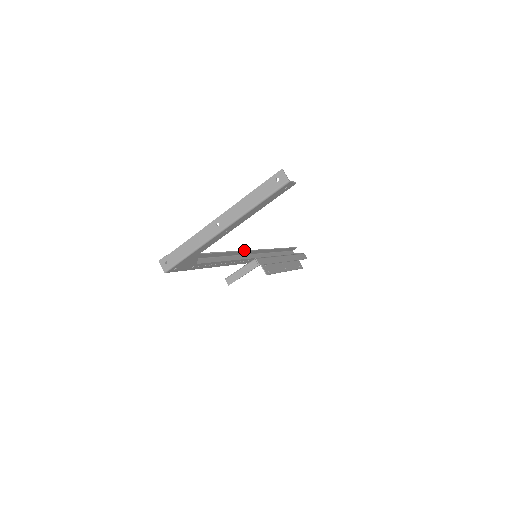
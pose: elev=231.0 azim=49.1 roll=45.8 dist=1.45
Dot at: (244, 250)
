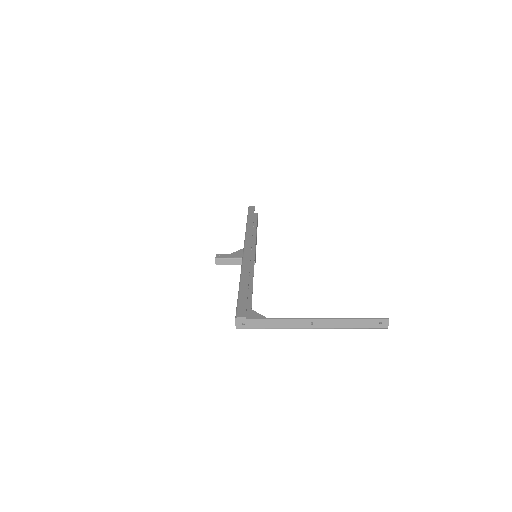
Dot at: occluded
